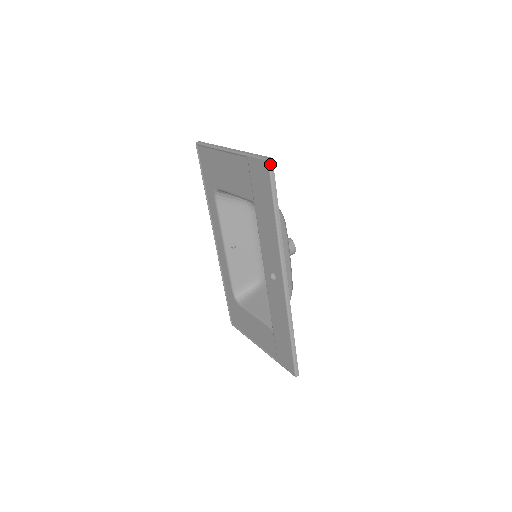
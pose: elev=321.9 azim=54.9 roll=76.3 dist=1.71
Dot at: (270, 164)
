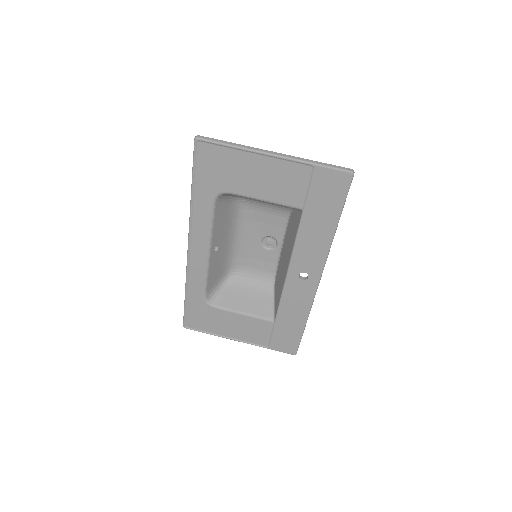
Dot at: (353, 176)
